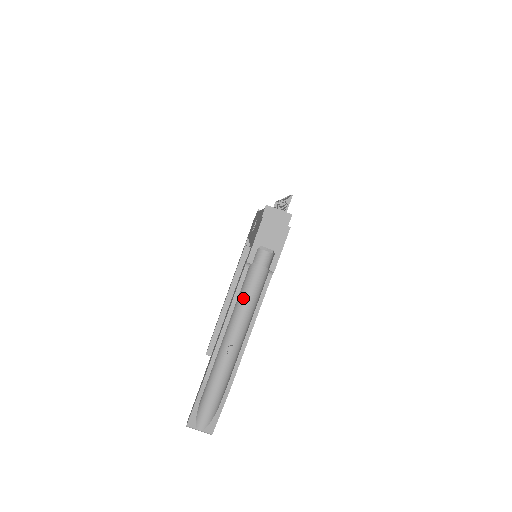
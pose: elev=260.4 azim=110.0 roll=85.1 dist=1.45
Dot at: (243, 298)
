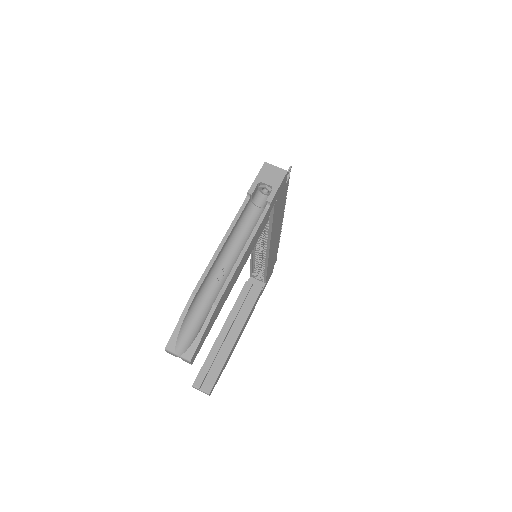
Dot at: (240, 232)
